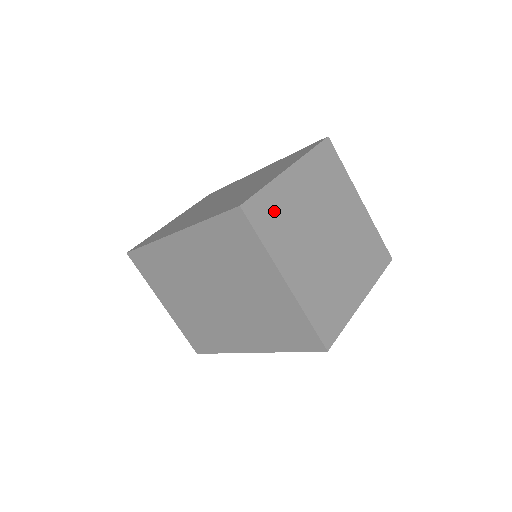
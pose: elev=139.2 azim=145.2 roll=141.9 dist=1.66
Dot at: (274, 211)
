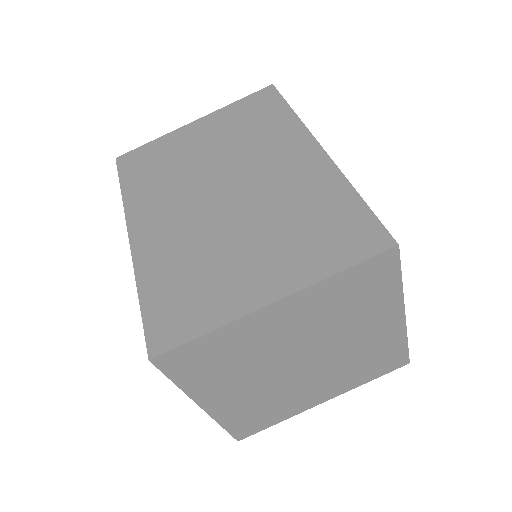
Dot at: (213, 355)
